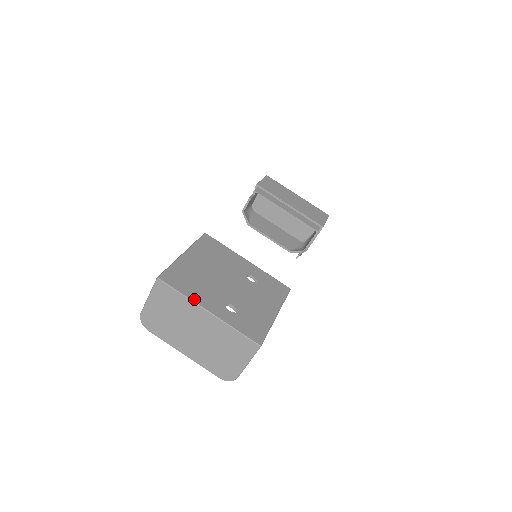
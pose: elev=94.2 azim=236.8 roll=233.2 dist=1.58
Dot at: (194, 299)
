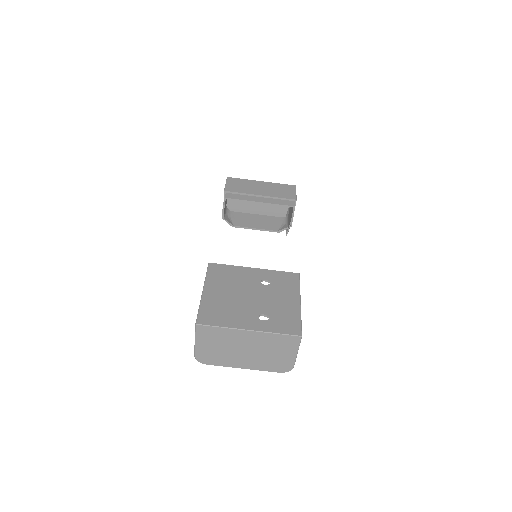
Dot at: (232, 326)
